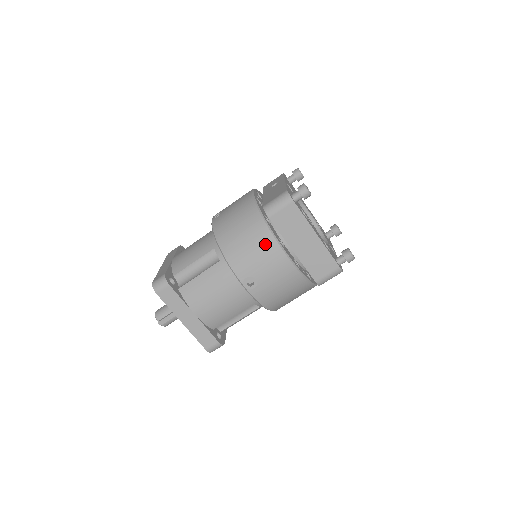
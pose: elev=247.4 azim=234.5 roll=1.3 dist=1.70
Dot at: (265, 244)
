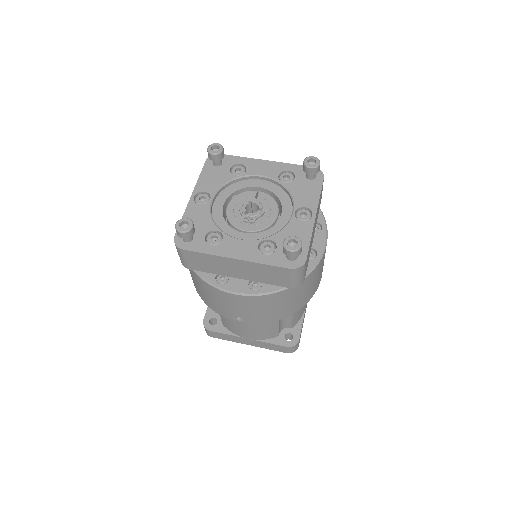
Dot at: (210, 291)
